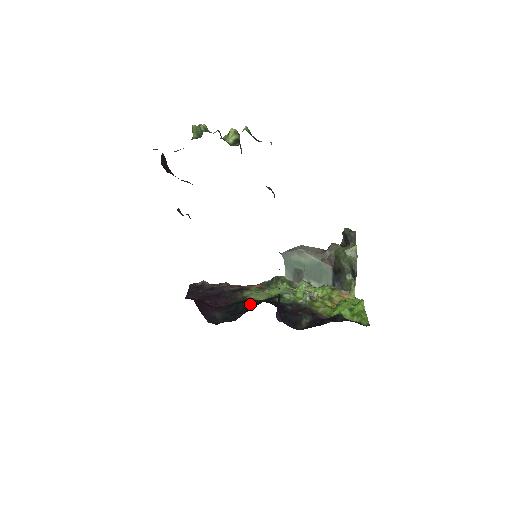
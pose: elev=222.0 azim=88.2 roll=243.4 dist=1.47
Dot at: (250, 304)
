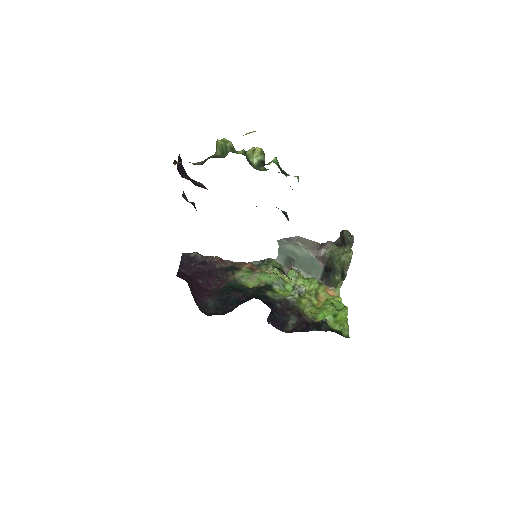
Dot at: (242, 295)
